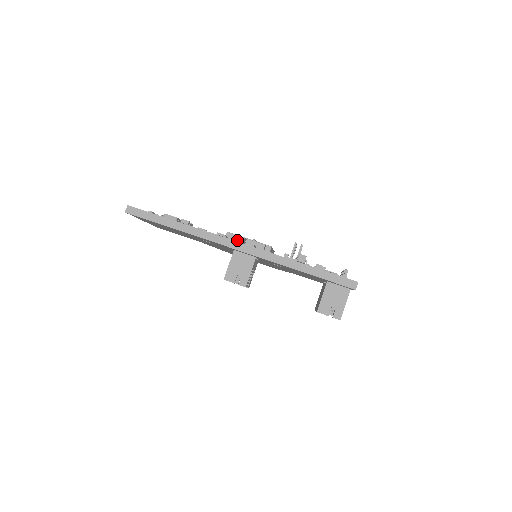
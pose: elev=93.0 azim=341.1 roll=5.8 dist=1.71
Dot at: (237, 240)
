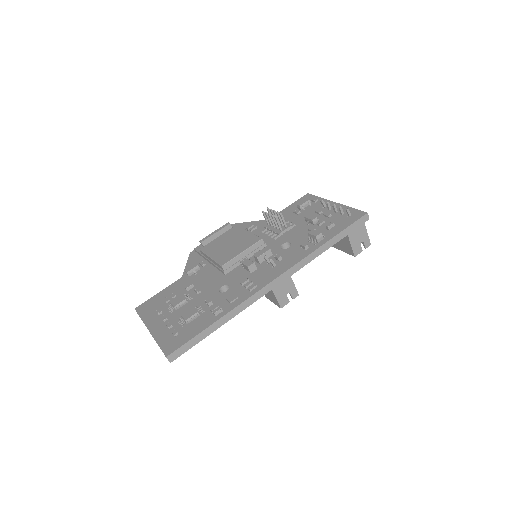
Dot at: (251, 270)
